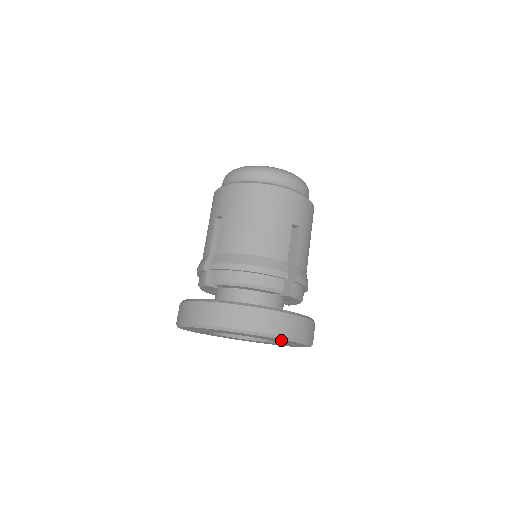
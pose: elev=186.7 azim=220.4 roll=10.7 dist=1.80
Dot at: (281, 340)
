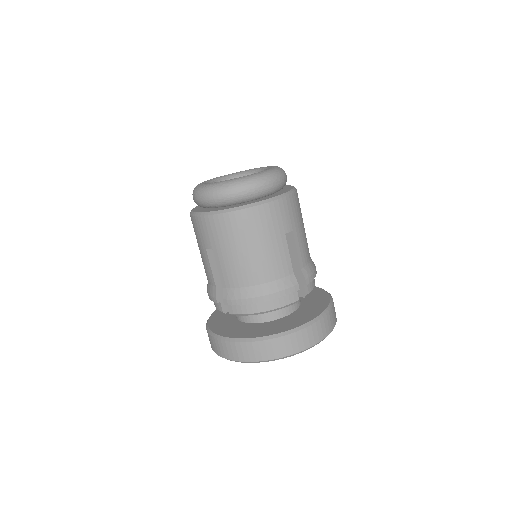
Dot at: occluded
